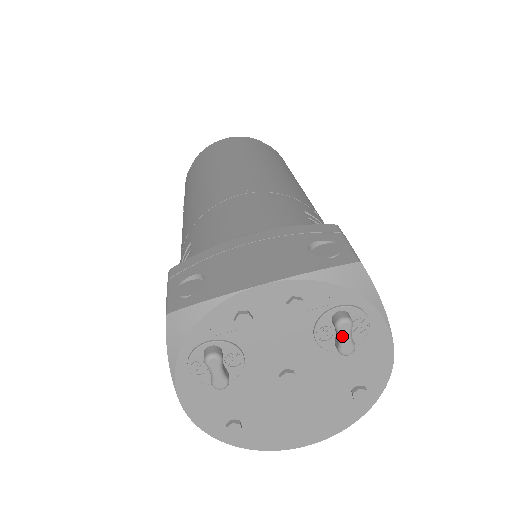
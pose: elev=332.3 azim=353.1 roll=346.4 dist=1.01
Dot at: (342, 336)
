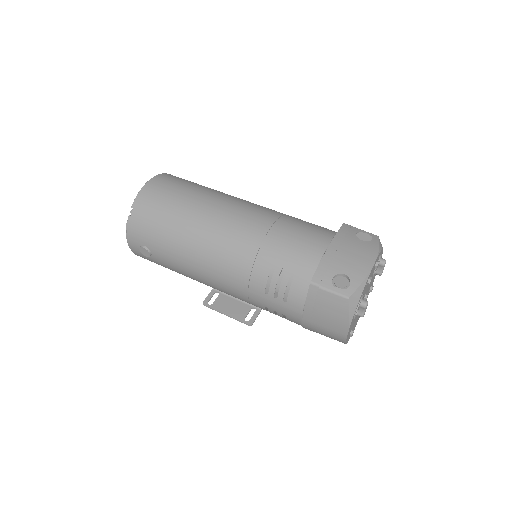
Dot at: occluded
